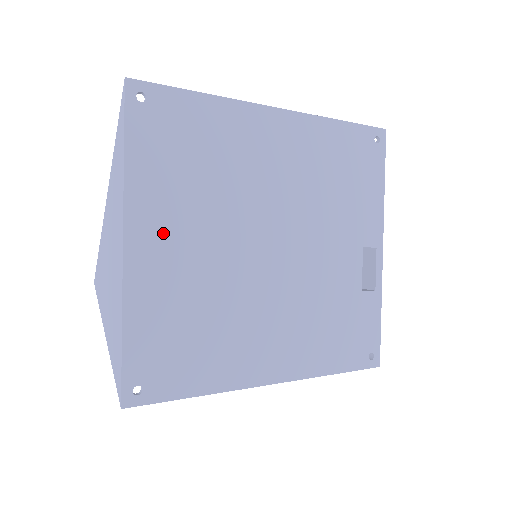
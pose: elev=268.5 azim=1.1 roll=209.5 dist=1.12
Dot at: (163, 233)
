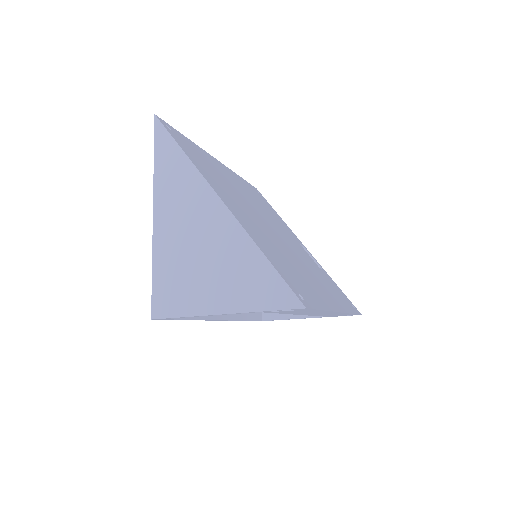
Dot at: (231, 202)
